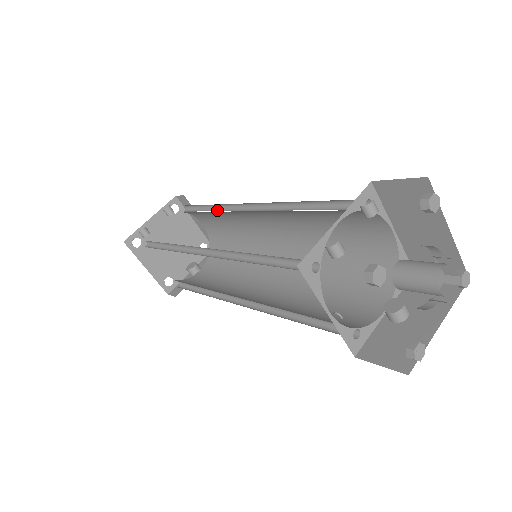
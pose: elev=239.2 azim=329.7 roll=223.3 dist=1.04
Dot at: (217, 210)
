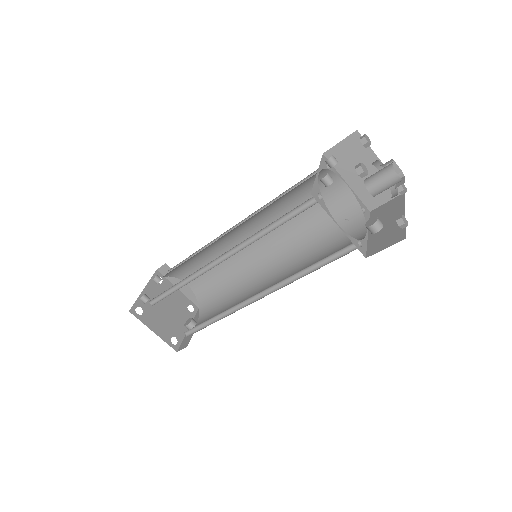
Dot at: (204, 252)
